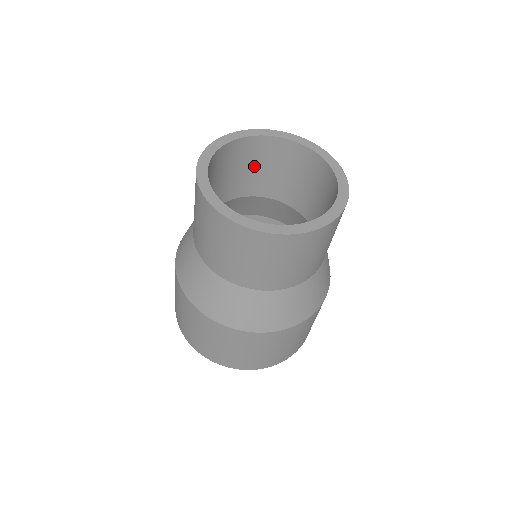
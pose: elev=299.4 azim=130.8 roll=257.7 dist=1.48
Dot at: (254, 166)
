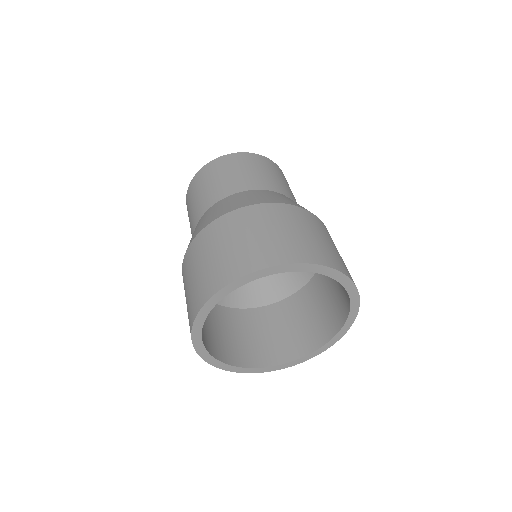
Dot at: occluded
